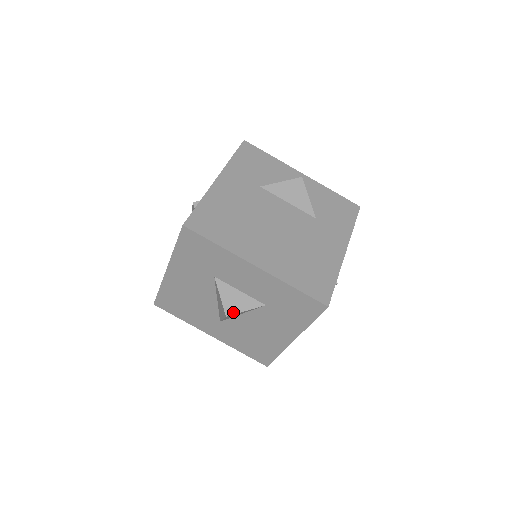
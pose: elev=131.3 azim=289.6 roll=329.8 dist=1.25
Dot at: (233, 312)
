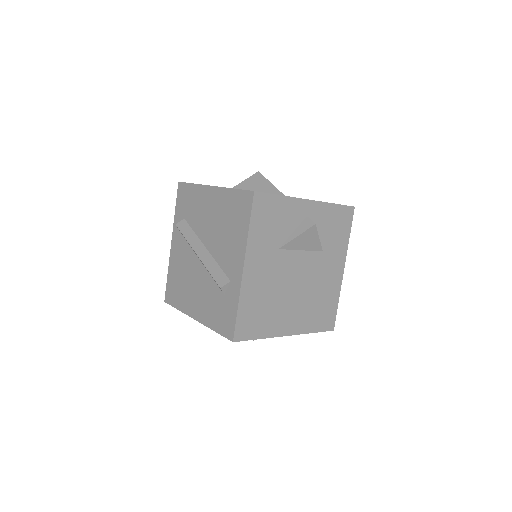
Dot at: occluded
